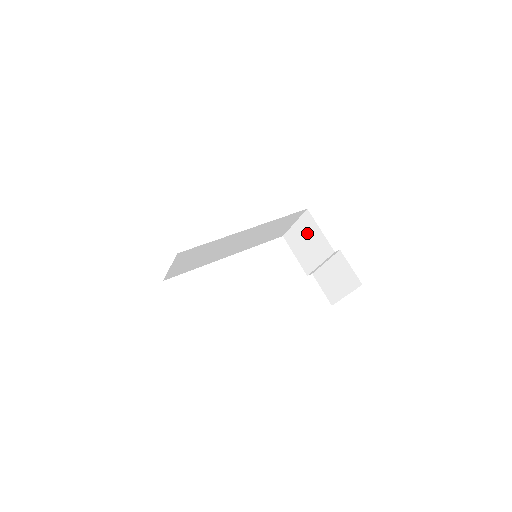
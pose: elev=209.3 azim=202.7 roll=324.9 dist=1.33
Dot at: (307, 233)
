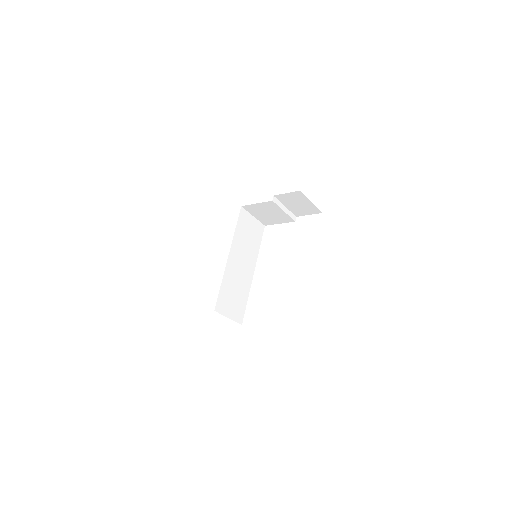
Dot at: (260, 212)
